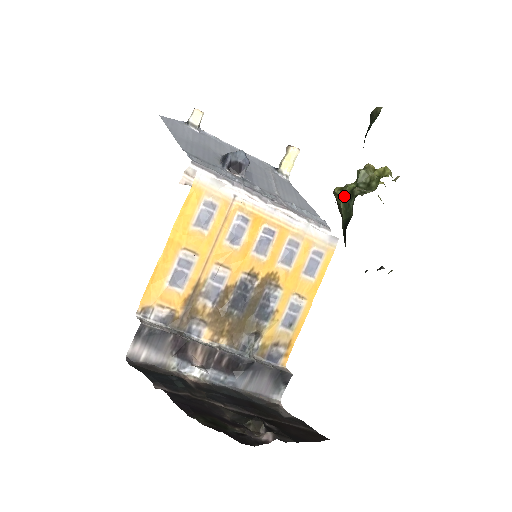
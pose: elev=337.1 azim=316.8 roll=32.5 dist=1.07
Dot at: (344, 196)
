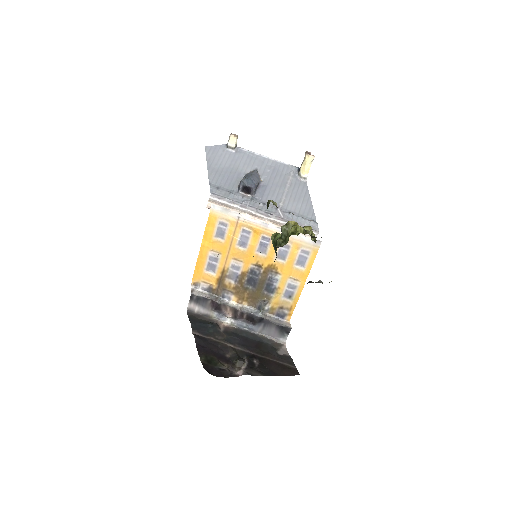
Dot at: (274, 243)
